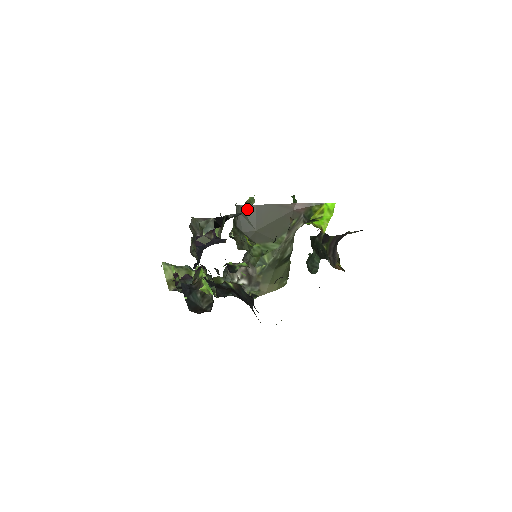
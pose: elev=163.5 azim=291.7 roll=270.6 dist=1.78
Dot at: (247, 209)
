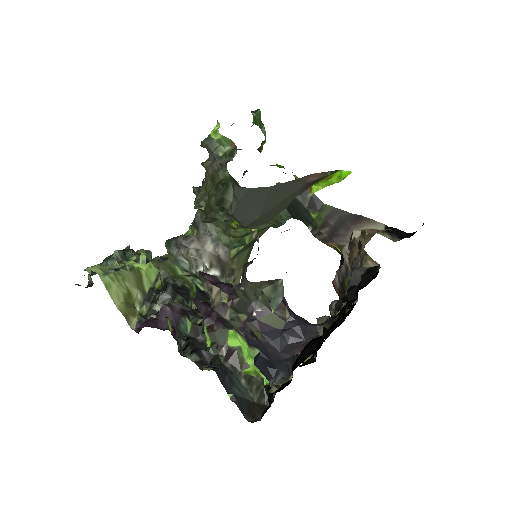
Dot at: (257, 193)
